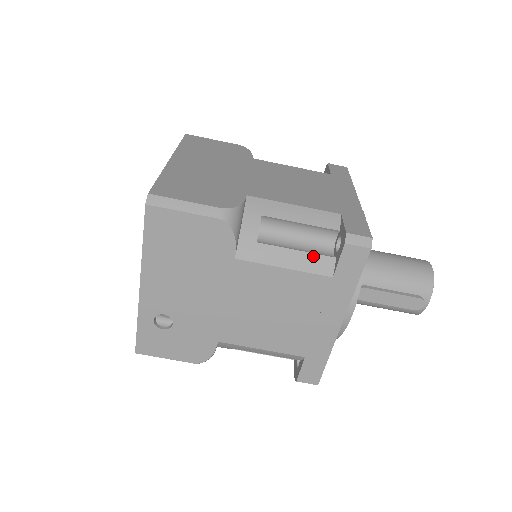
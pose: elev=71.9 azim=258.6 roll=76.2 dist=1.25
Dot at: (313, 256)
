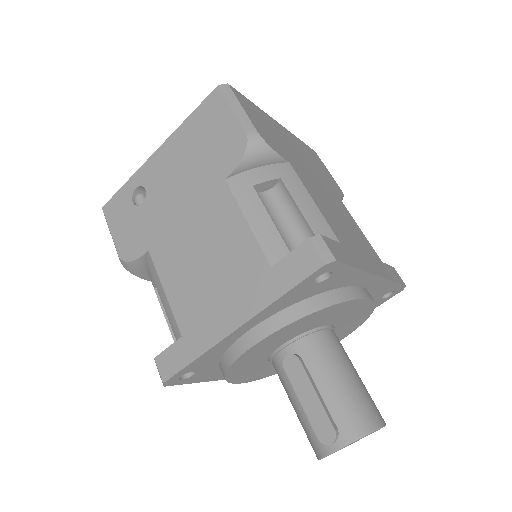
Dot at: (278, 236)
